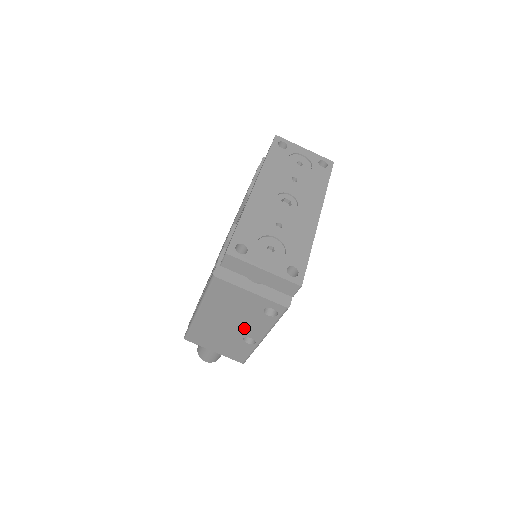
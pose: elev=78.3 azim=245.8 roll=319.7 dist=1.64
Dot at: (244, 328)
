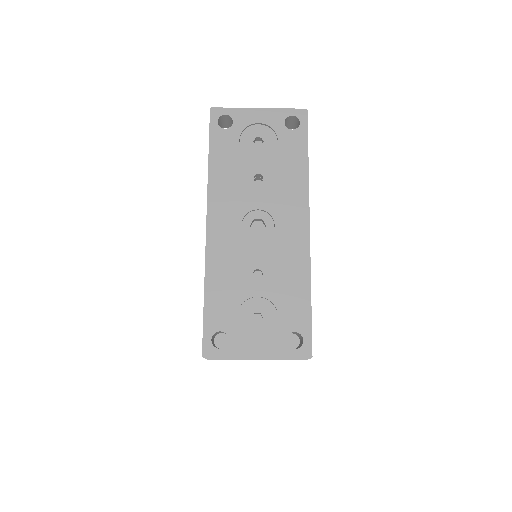
Dot at: occluded
